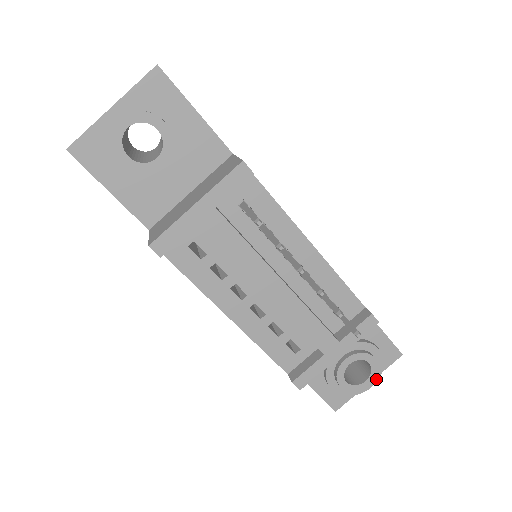
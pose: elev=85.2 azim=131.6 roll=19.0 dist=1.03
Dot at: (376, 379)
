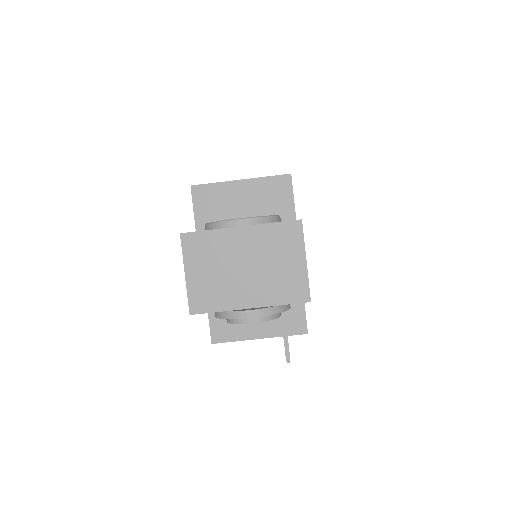
Dot at: occluded
